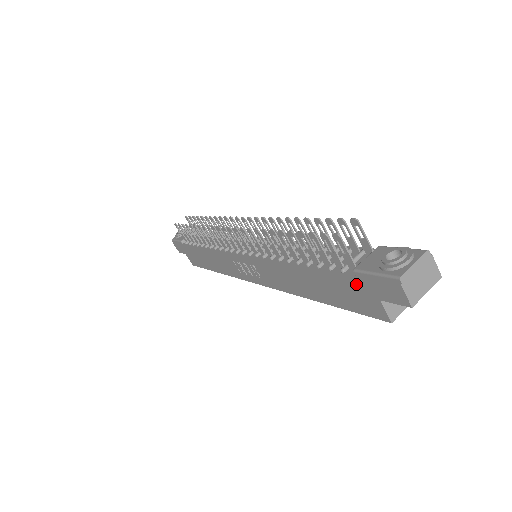
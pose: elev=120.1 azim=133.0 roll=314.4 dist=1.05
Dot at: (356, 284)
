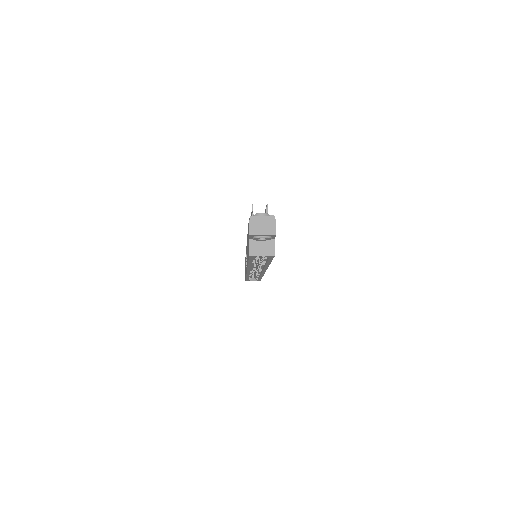
Dot at: occluded
